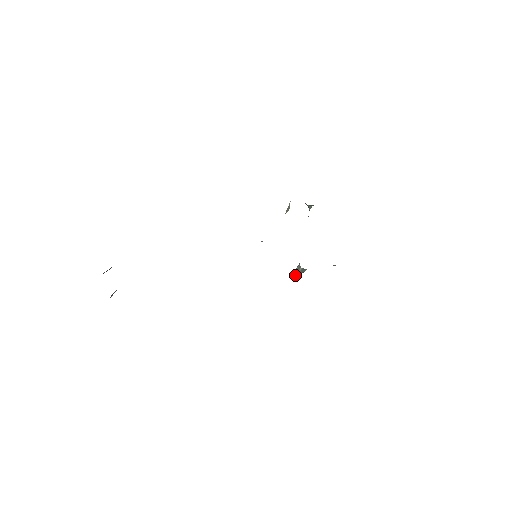
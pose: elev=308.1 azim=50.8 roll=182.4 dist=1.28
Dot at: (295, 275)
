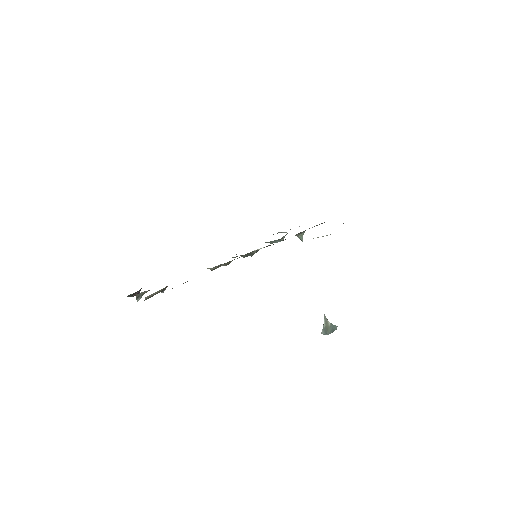
Dot at: (327, 332)
